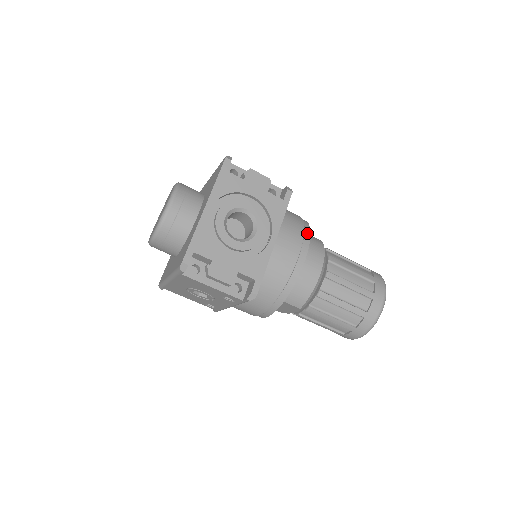
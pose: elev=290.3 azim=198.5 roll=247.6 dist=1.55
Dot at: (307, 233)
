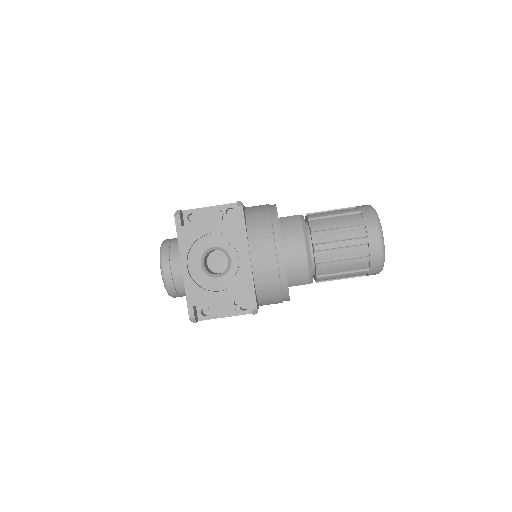
Dot at: (276, 228)
